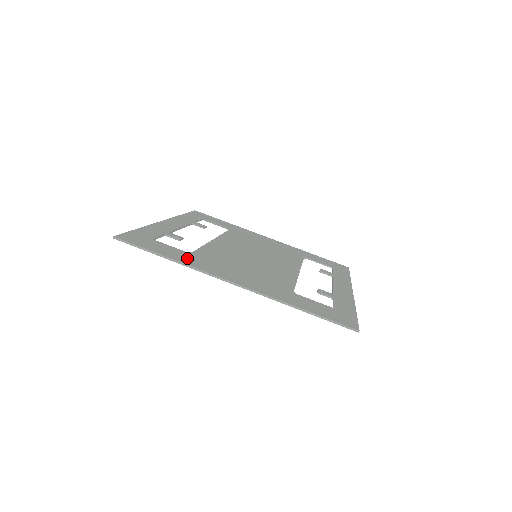
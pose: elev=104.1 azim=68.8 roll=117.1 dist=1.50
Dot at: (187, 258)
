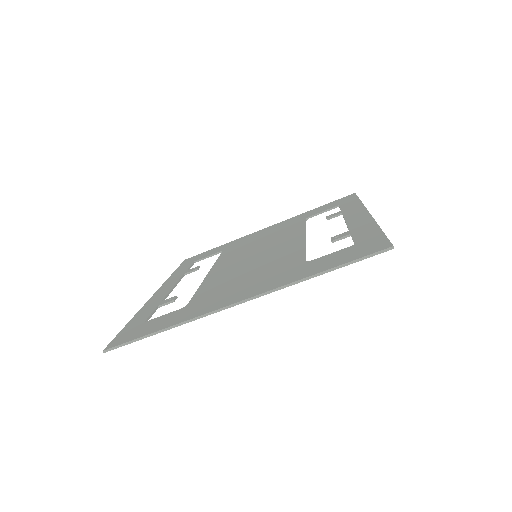
Dot at: (183, 315)
